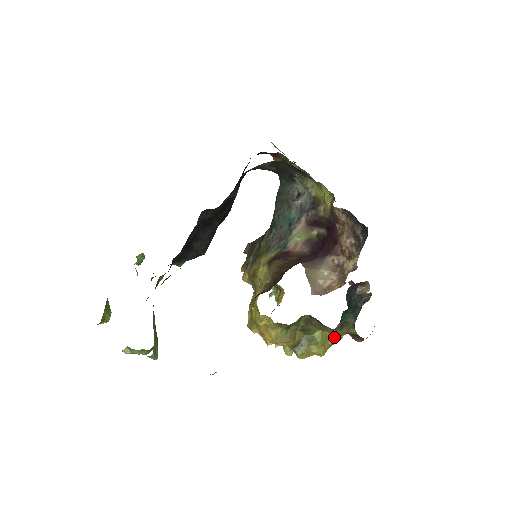
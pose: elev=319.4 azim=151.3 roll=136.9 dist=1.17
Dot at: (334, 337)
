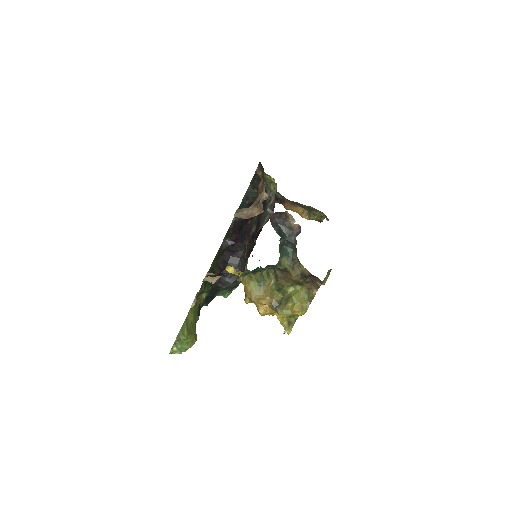
Dot at: (310, 296)
